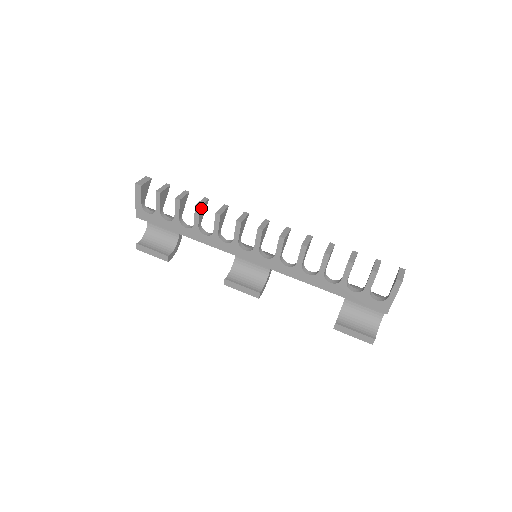
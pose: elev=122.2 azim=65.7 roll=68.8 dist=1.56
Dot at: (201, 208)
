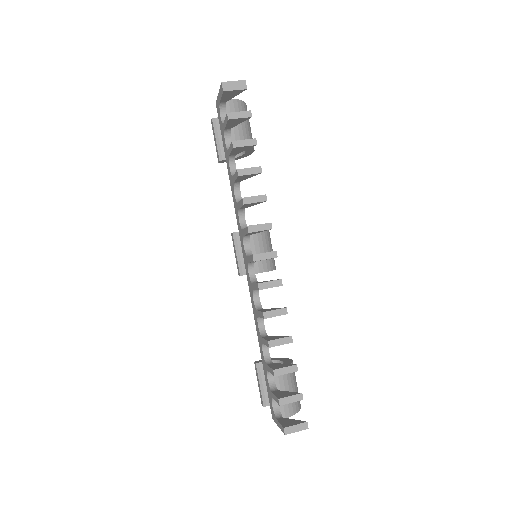
Dot at: (242, 176)
